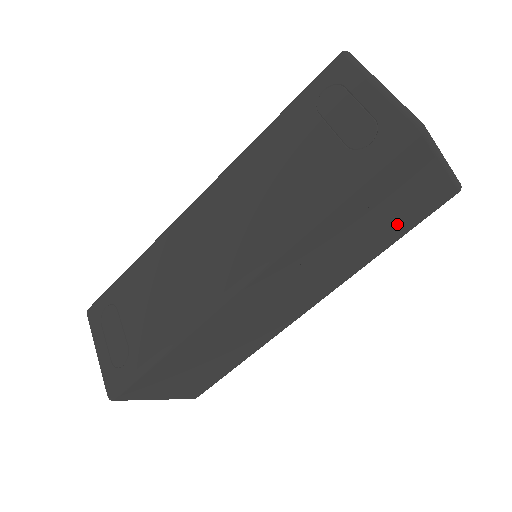
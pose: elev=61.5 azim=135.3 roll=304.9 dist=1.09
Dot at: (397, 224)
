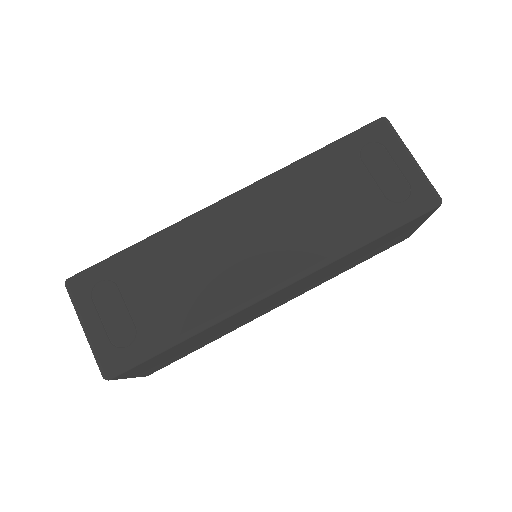
Dot at: (372, 254)
